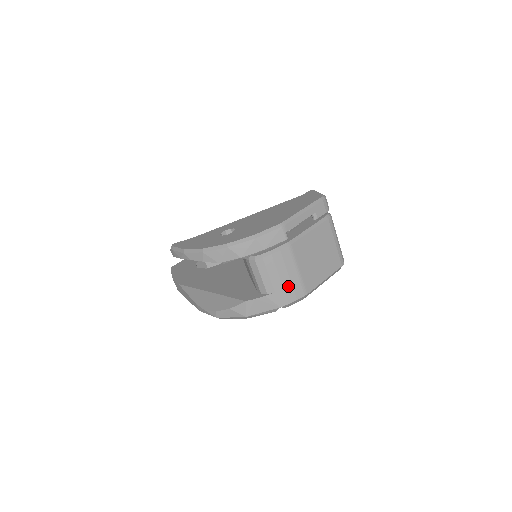
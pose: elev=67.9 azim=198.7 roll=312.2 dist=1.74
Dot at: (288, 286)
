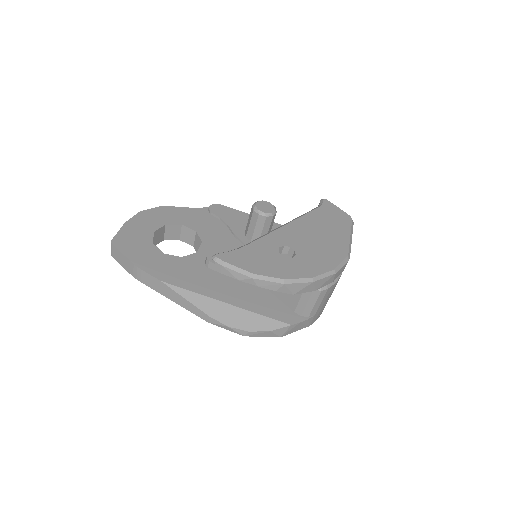
Dot at: (323, 308)
